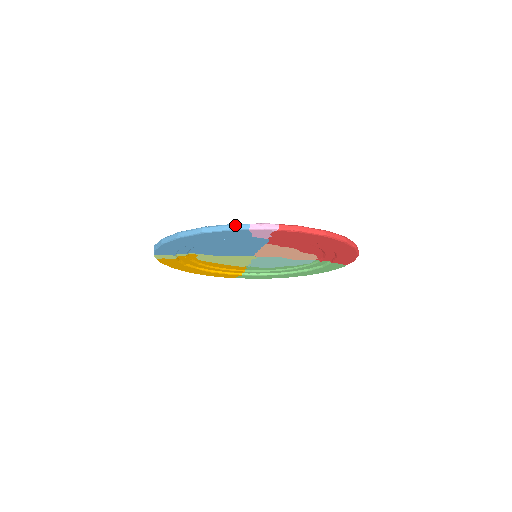
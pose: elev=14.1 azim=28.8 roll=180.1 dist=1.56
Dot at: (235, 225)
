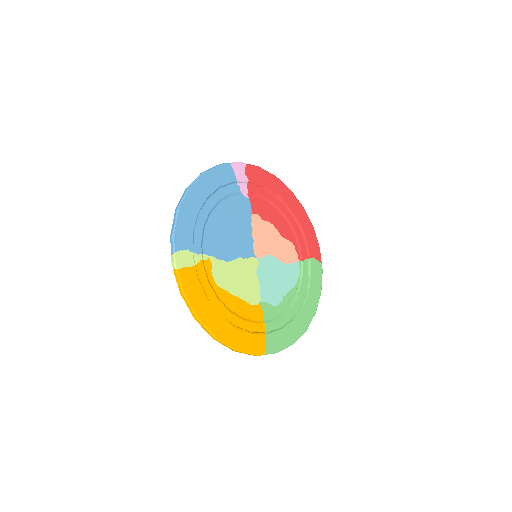
Dot at: (220, 164)
